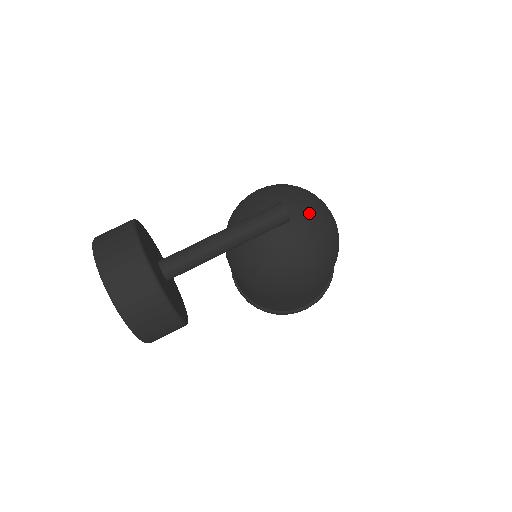
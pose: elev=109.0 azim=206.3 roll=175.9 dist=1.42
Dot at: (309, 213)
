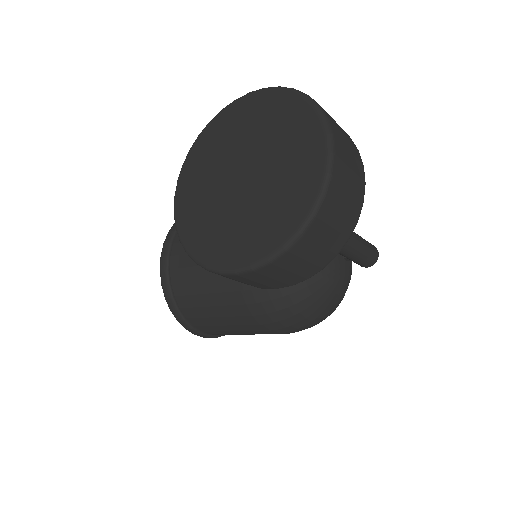
Dot at: occluded
